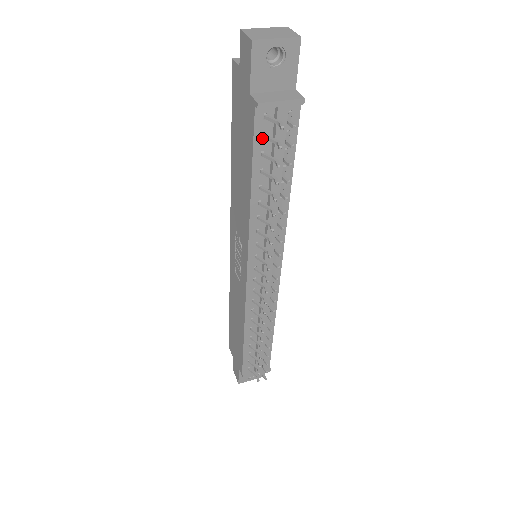
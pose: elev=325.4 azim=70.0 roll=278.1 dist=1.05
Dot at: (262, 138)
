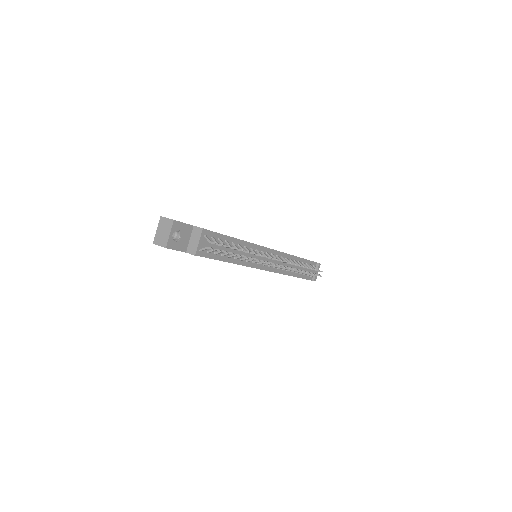
Dot at: (208, 253)
